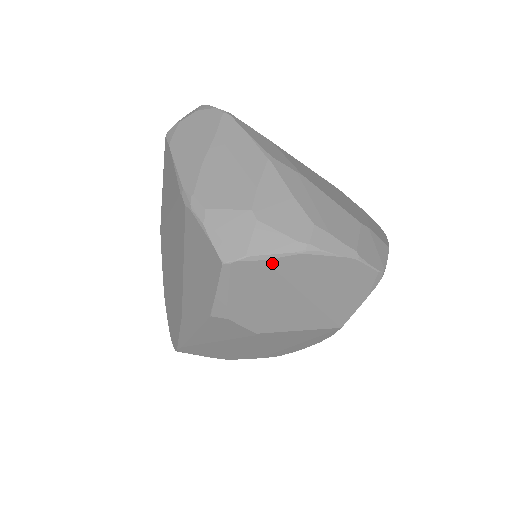
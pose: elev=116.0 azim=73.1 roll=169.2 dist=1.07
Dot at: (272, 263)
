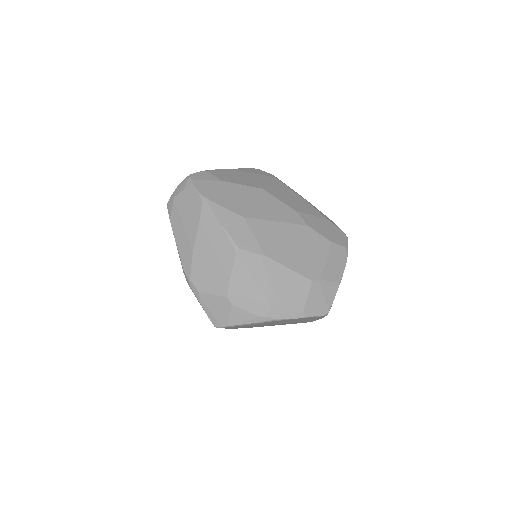
Dot at: (246, 325)
